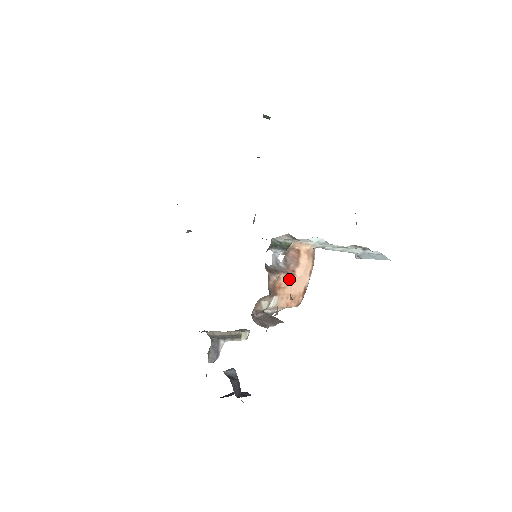
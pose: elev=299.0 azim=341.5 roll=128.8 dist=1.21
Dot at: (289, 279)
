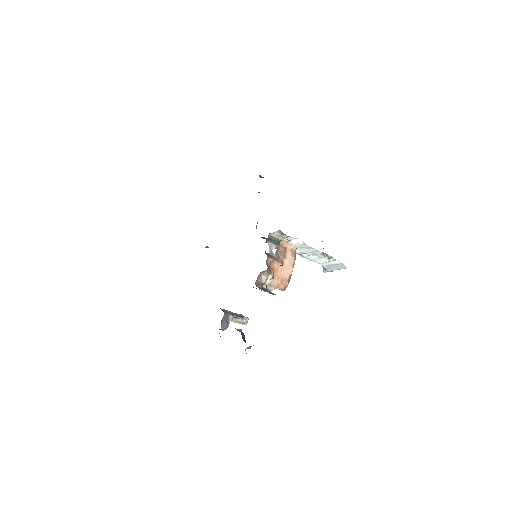
Dot at: (279, 265)
